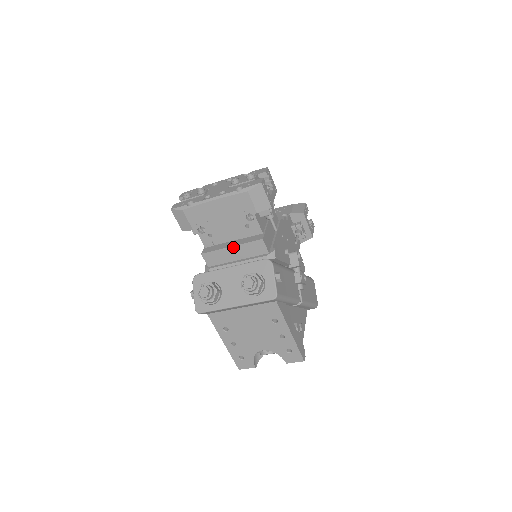
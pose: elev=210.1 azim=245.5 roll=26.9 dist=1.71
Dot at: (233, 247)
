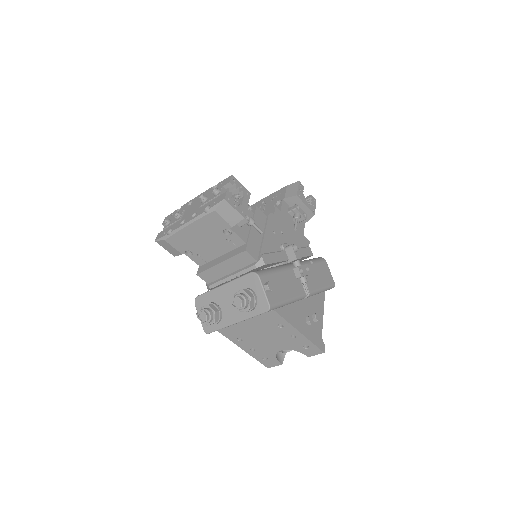
Dot at: (222, 263)
